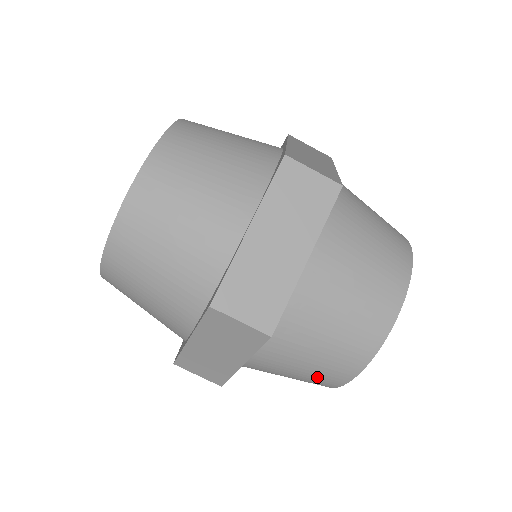
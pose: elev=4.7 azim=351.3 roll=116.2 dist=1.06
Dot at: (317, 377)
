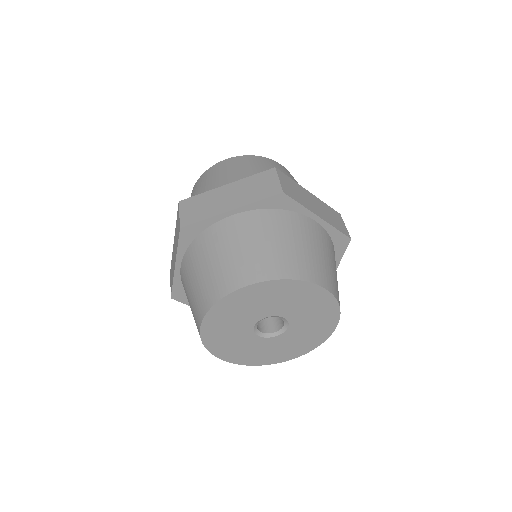
Dot at: (194, 308)
